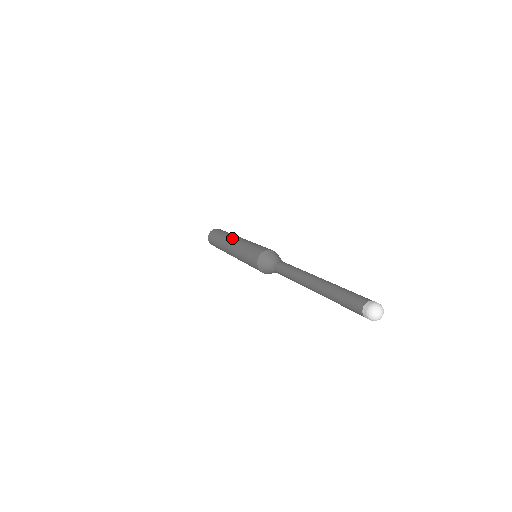
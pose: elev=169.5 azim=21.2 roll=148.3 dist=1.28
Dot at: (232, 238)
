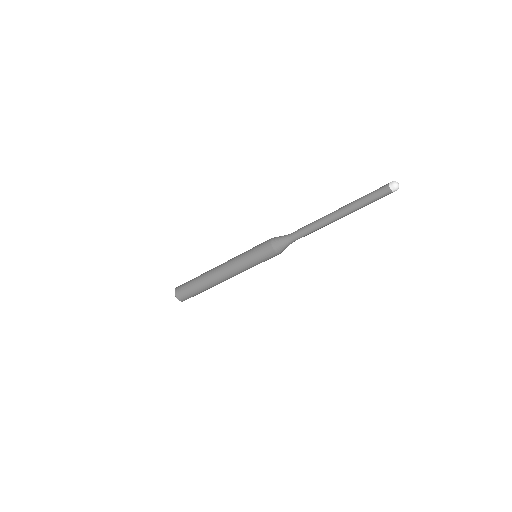
Dot at: occluded
